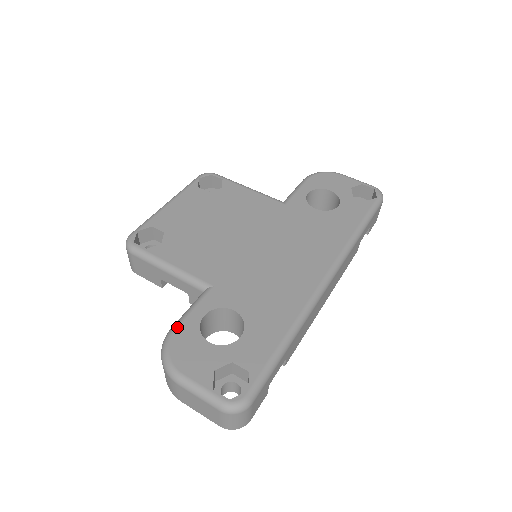
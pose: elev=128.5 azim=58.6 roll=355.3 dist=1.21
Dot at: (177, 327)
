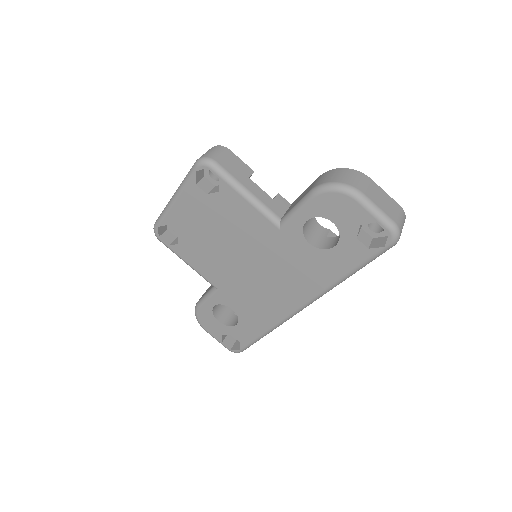
Dot at: (200, 307)
